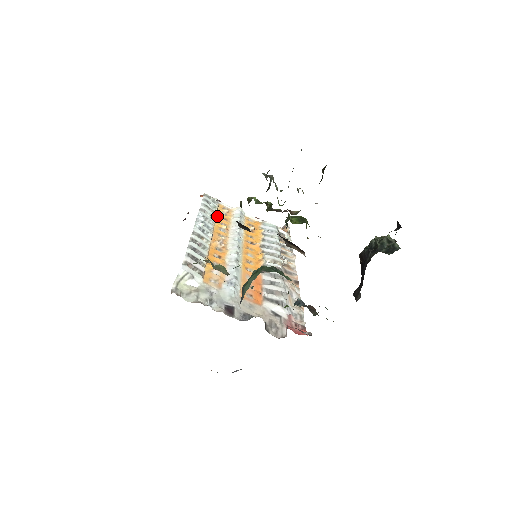
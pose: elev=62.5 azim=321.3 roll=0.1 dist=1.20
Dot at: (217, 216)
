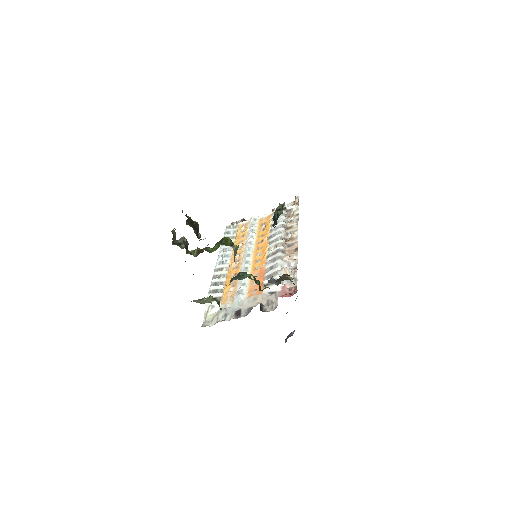
Dot at: (236, 238)
